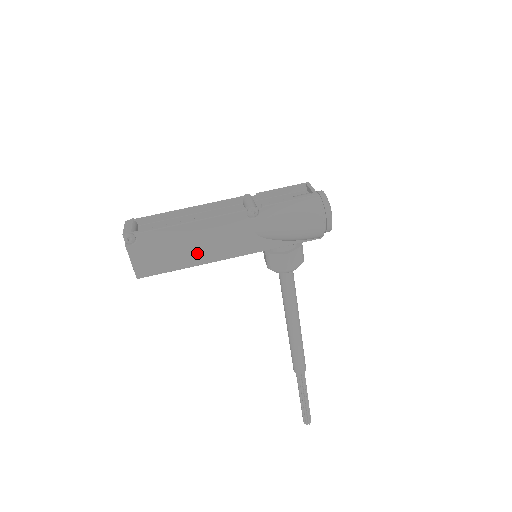
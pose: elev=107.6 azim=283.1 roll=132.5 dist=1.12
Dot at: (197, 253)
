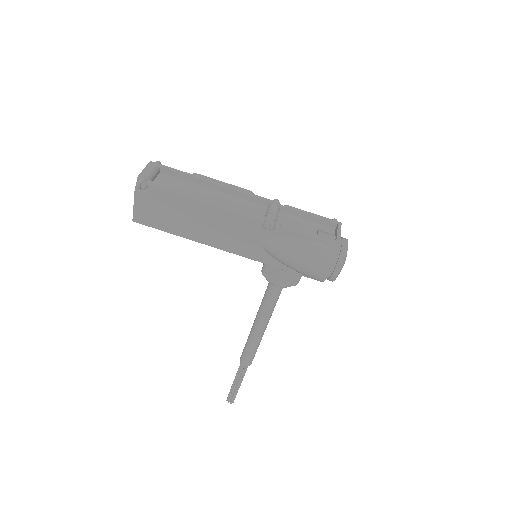
Dot at: (198, 231)
